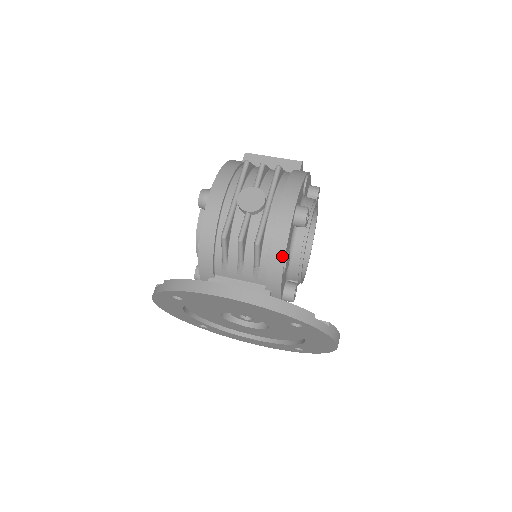
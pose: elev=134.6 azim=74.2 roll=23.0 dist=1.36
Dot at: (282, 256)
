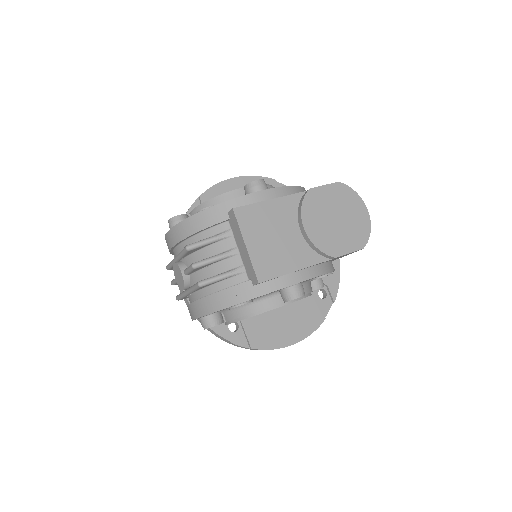
Dot at: occluded
